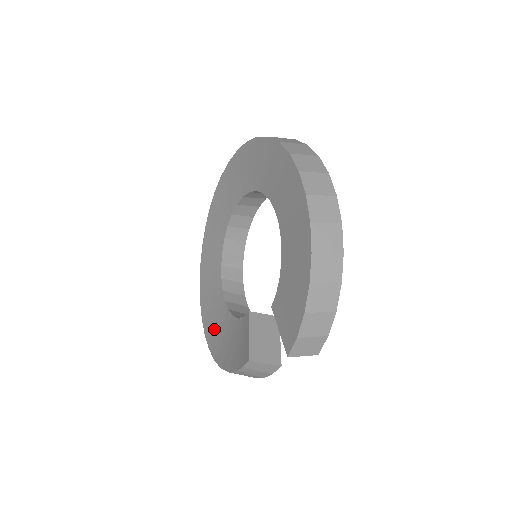
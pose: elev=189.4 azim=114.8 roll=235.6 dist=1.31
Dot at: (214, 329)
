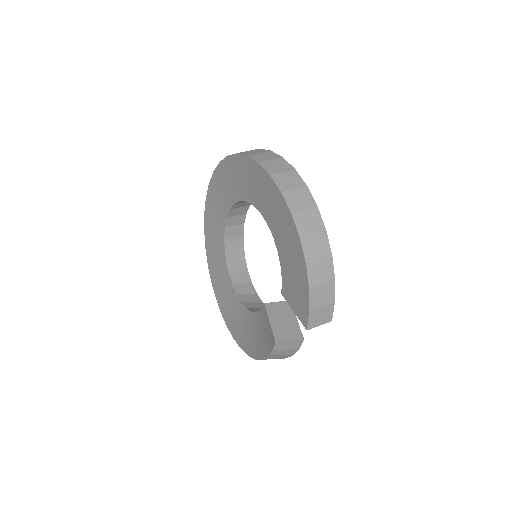
Dot at: (239, 329)
